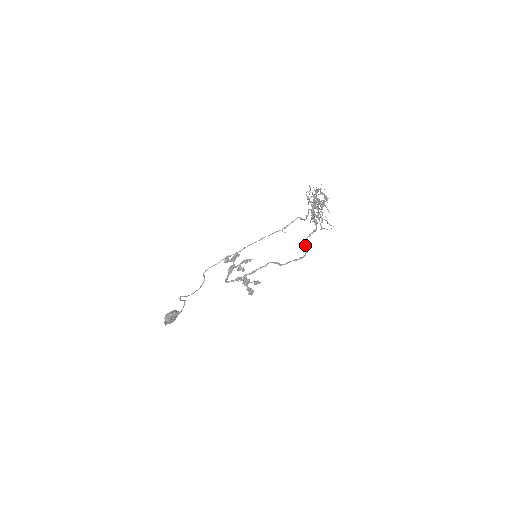
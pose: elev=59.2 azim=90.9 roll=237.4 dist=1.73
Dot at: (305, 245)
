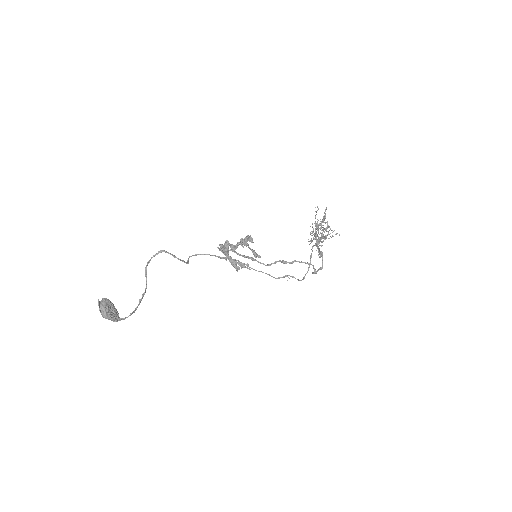
Dot at: (312, 273)
